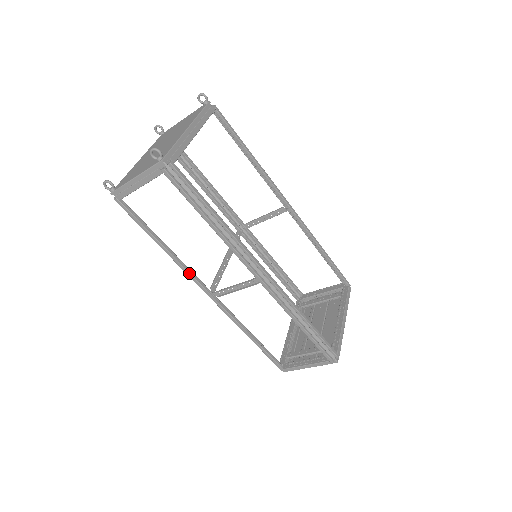
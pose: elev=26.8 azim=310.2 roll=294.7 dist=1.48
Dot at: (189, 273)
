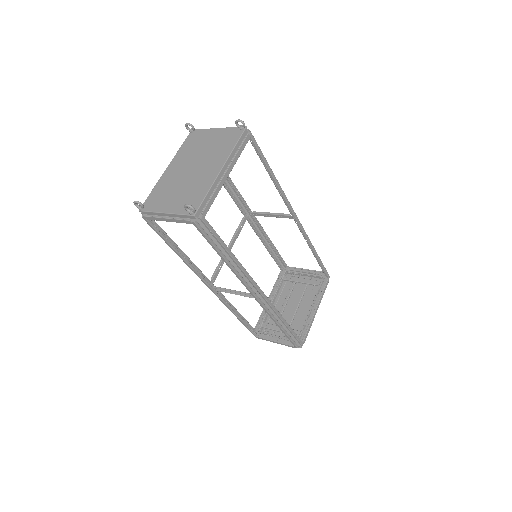
Dot at: (196, 273)
